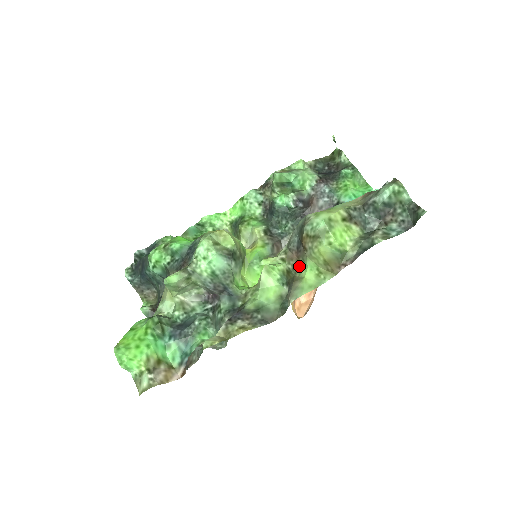
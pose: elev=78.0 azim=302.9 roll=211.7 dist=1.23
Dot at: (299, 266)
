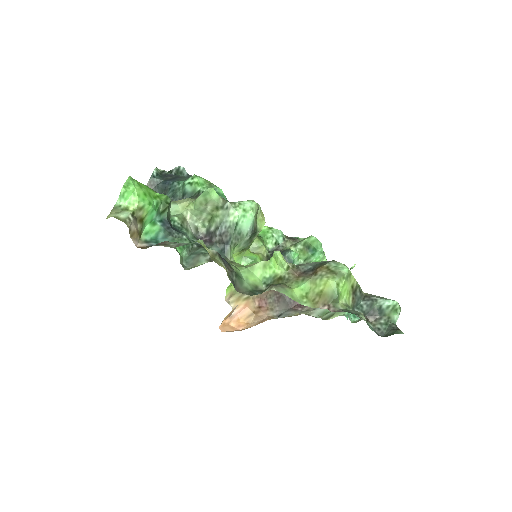
Dot at: (294, 281)
